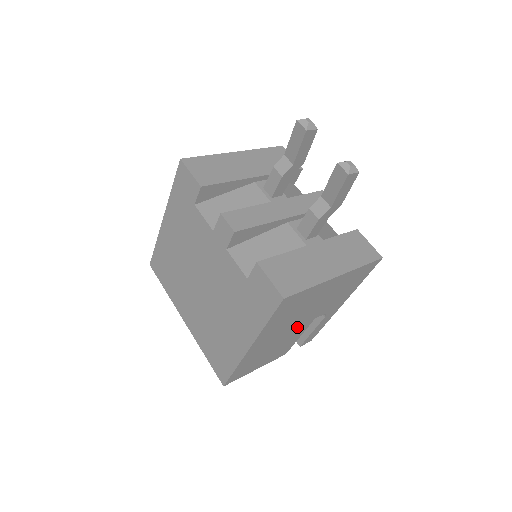
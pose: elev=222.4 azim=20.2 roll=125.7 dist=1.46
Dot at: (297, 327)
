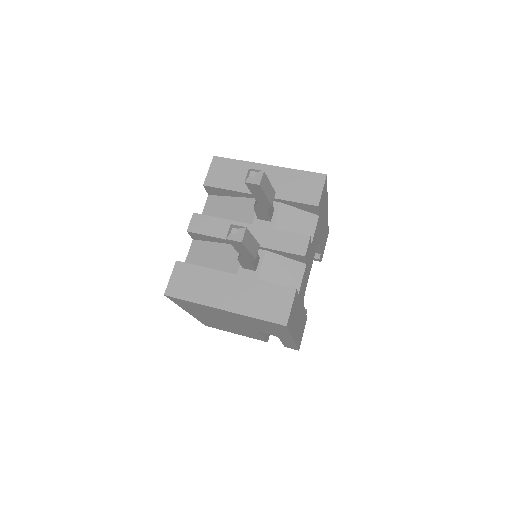
Dot at: (239, 326)
